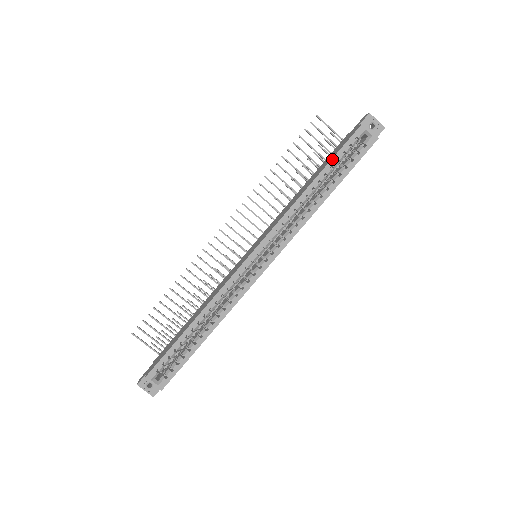
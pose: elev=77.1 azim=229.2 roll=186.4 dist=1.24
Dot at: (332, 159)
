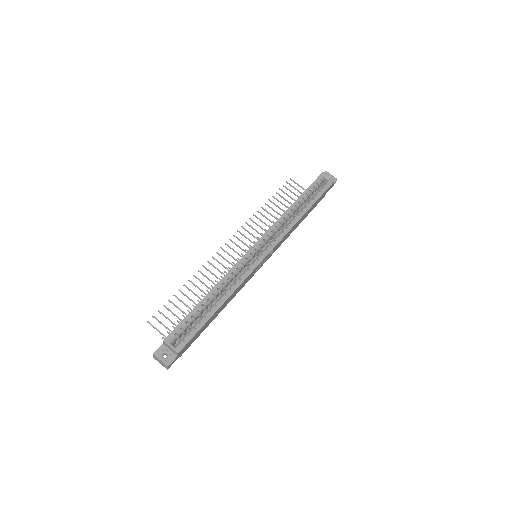
Dot at: (306, 190)
